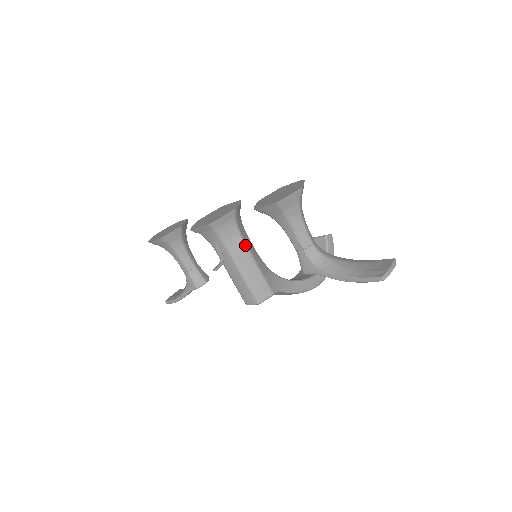
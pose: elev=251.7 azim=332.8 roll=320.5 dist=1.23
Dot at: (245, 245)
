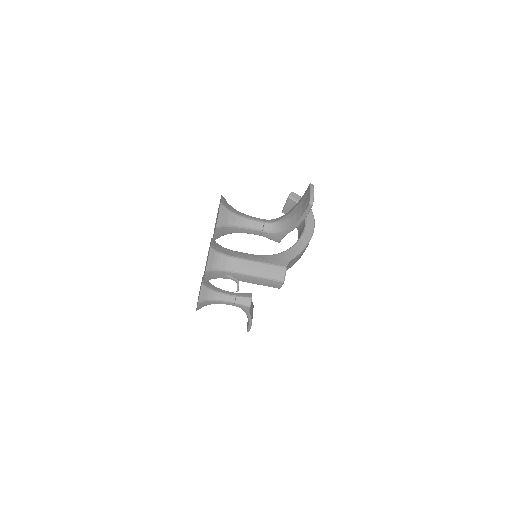
Dot at: (239, 259)
